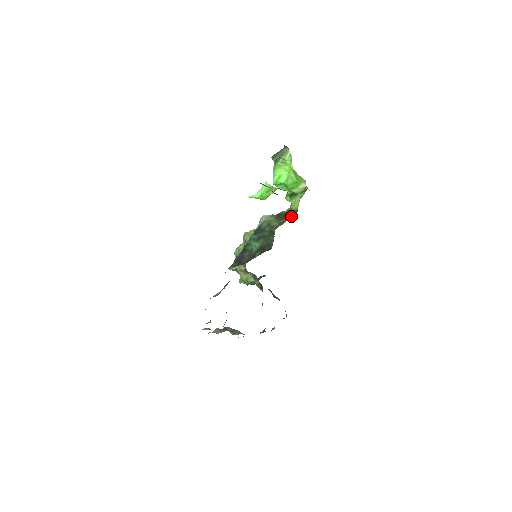
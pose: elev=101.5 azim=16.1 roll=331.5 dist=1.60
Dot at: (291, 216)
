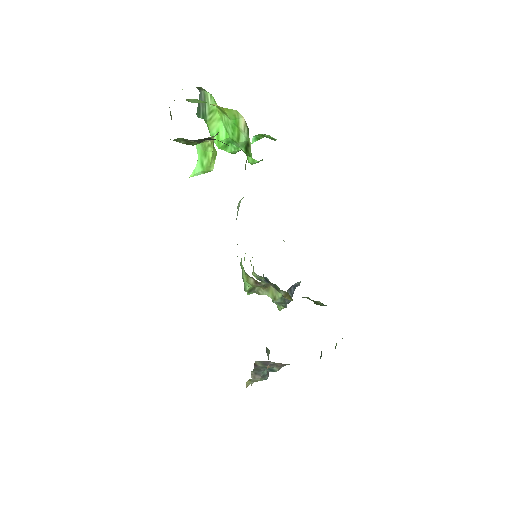
Dot at: (245, 168)
